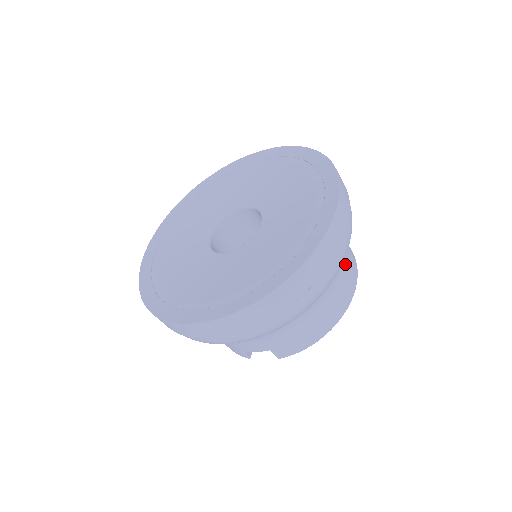
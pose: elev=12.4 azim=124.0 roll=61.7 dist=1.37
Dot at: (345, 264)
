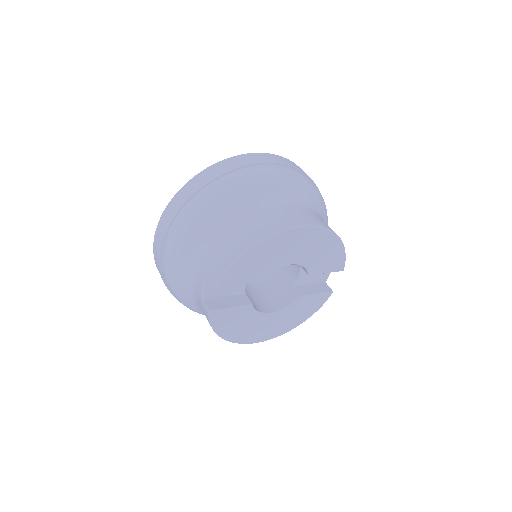
Dot at: (290, 208)
